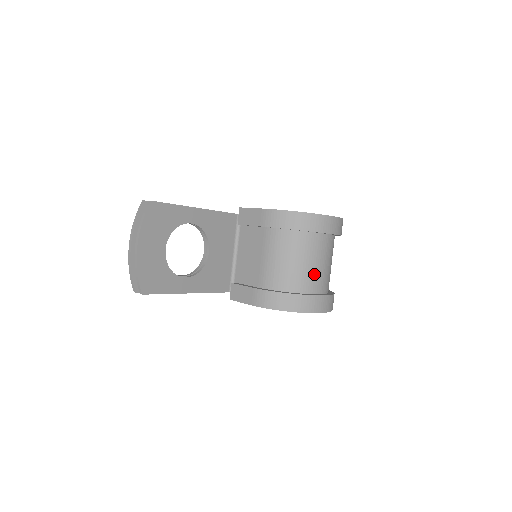
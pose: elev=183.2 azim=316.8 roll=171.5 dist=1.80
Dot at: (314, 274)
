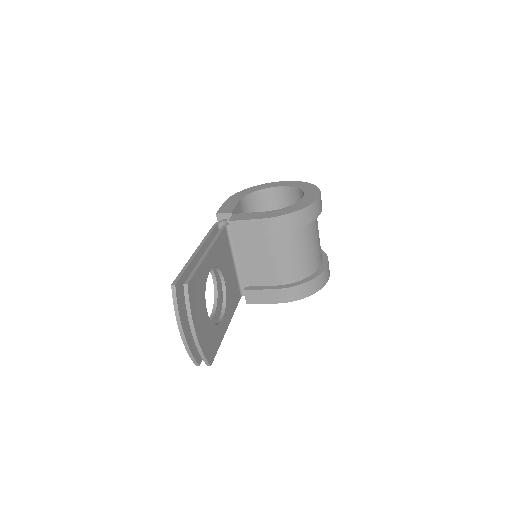
Dot at: (317, 251)
